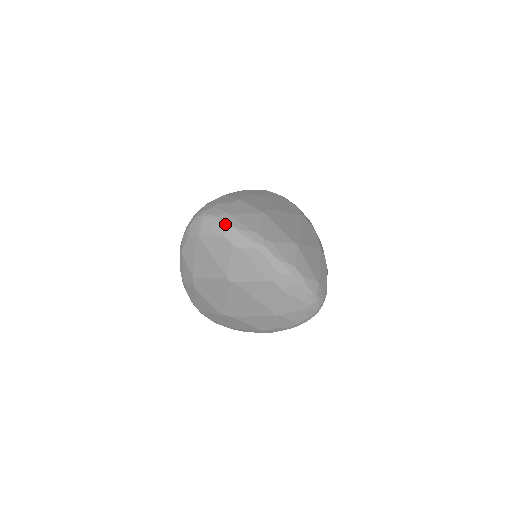
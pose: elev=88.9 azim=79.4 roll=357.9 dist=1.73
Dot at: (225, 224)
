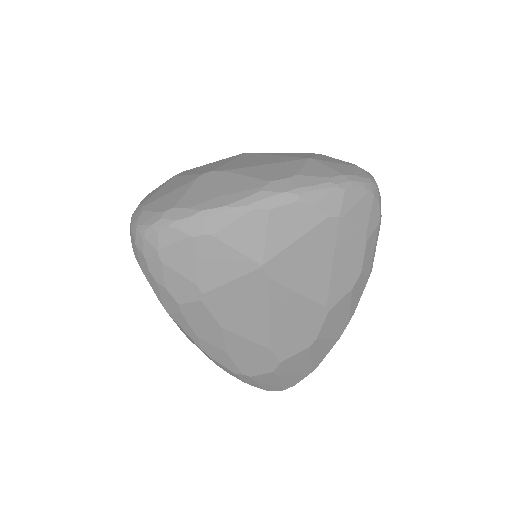
Dot at: occluded
